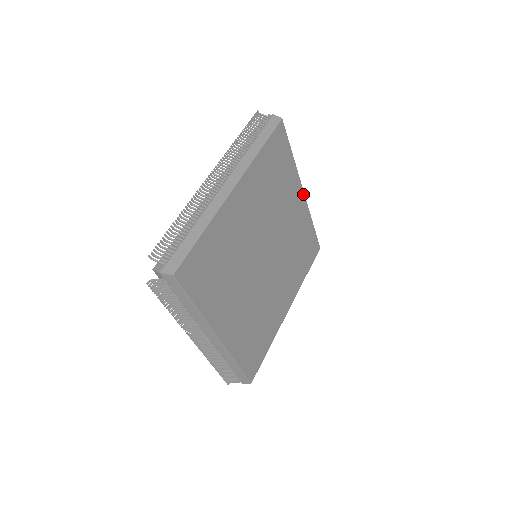
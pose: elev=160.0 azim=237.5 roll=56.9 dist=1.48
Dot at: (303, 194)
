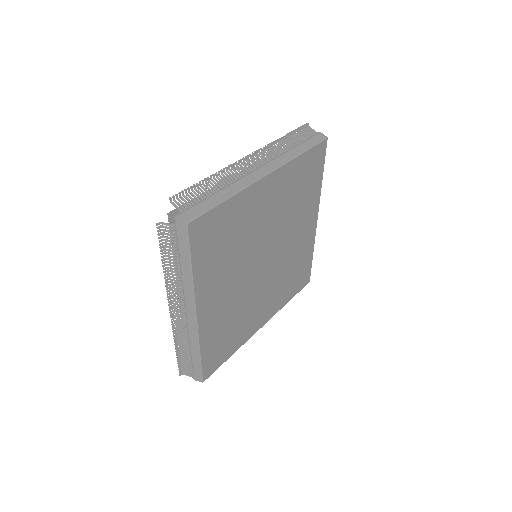
Dot at: (316, 220)
